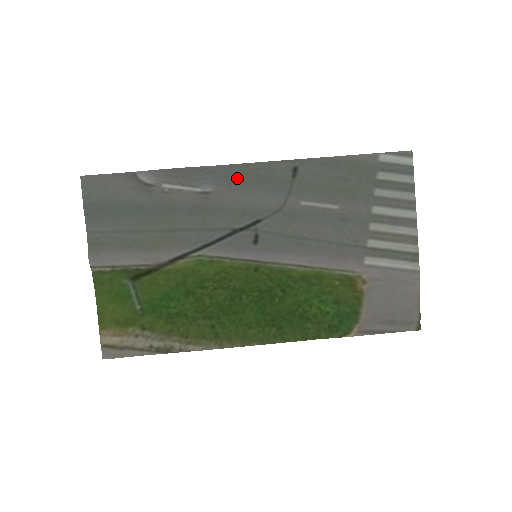
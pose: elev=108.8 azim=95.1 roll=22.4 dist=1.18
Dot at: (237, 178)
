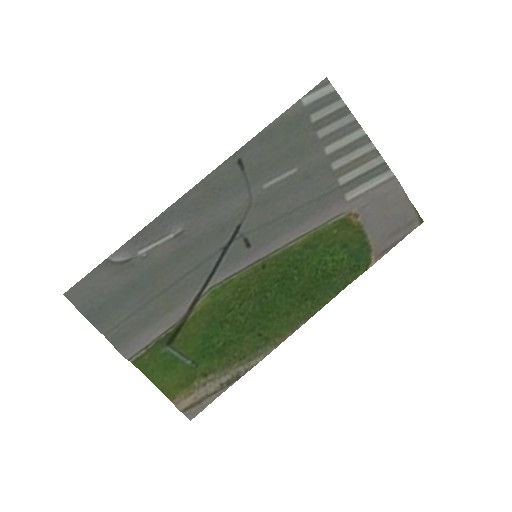
Dot at: (196, 203)
